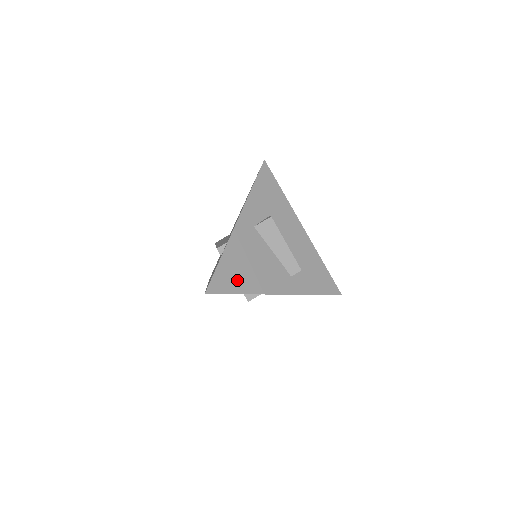
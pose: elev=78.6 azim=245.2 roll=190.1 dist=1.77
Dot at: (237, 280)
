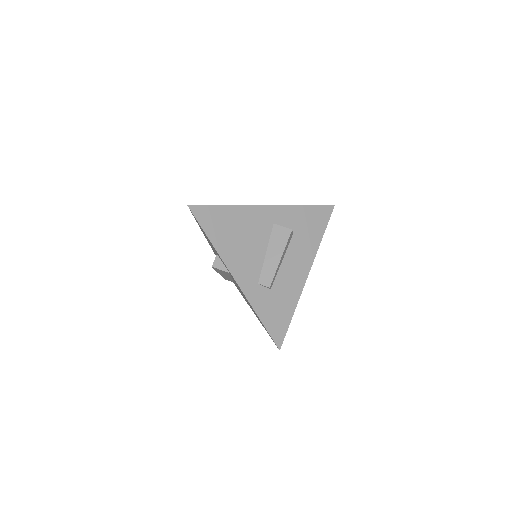
Dot at: (219, 230)
